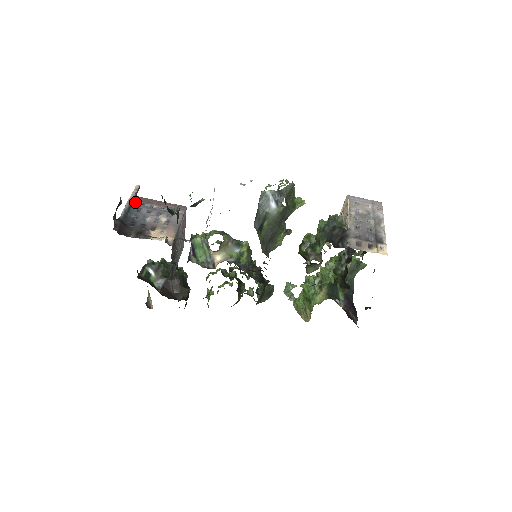
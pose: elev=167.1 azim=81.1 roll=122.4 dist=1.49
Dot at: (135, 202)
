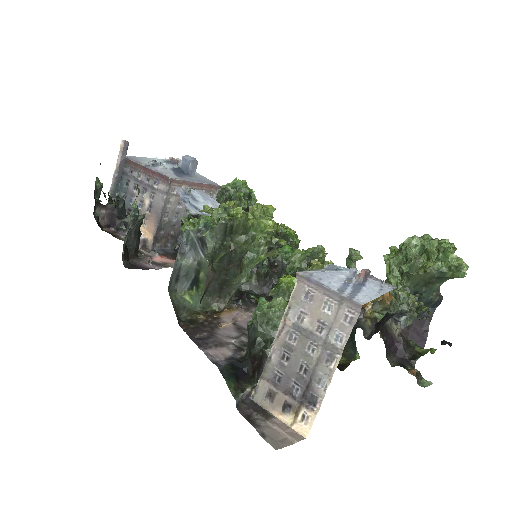
Dot at: (124, 169)
